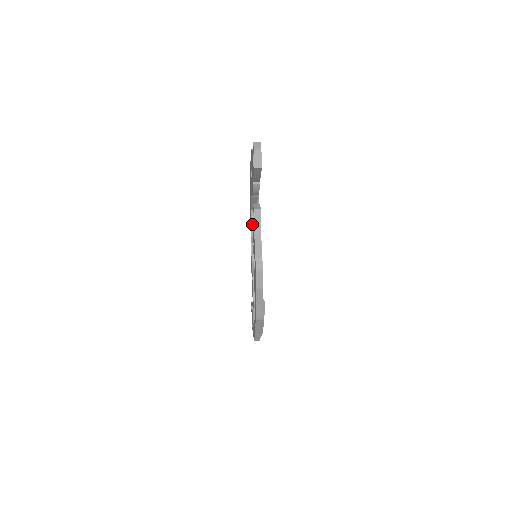
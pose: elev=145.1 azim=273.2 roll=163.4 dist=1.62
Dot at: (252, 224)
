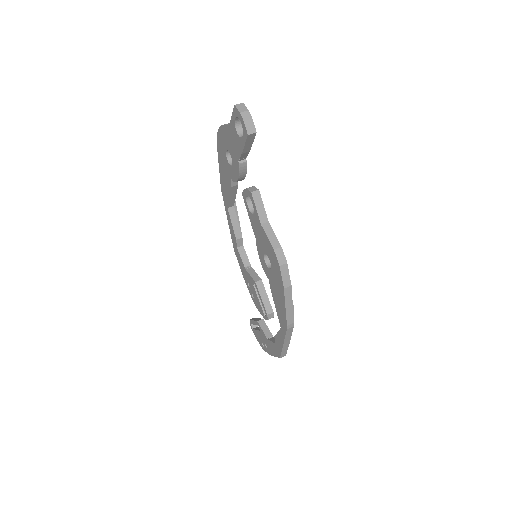
Dot at: (233, 224)
